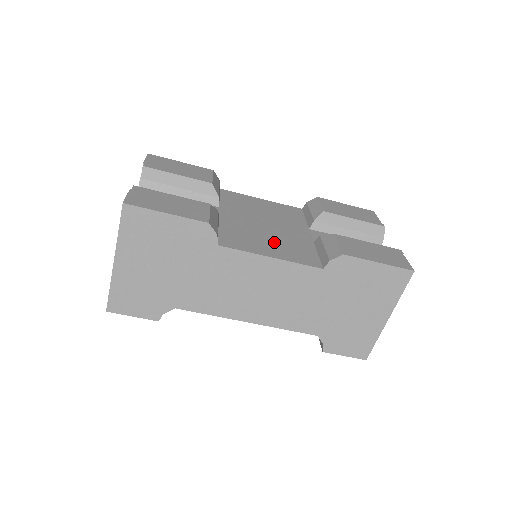
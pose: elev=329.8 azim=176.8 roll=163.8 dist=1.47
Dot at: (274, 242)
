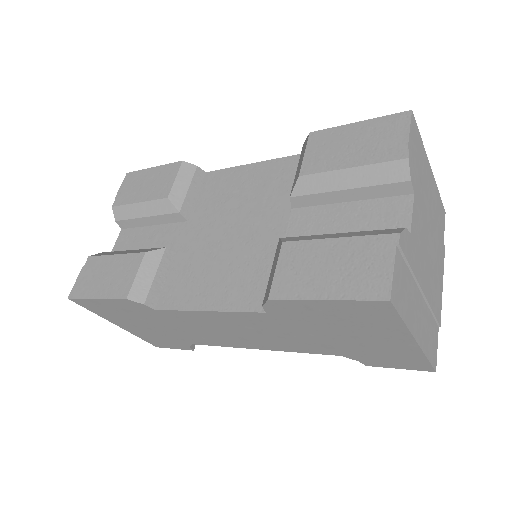
Dot at: (223, 272)
